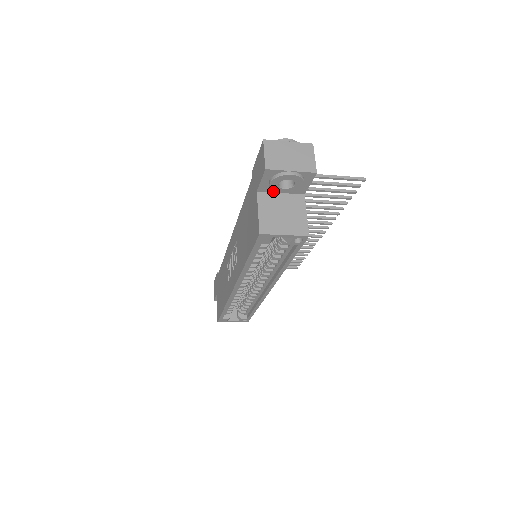
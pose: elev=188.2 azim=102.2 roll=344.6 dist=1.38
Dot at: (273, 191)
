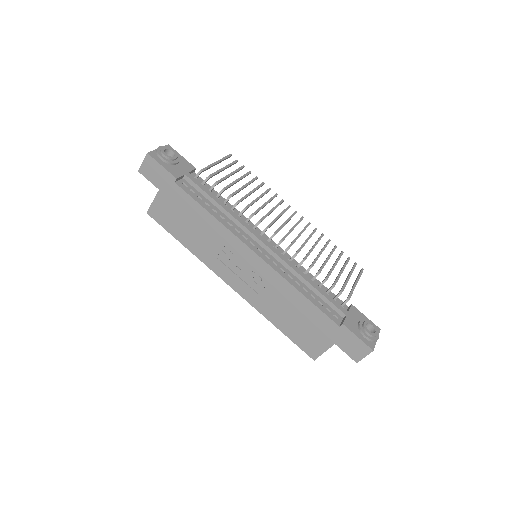
Dot at: occluded
